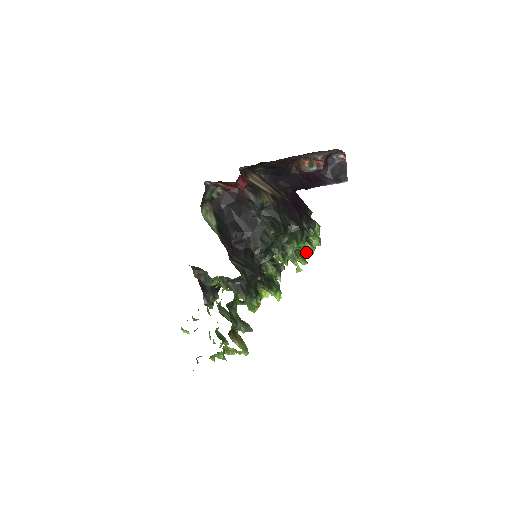
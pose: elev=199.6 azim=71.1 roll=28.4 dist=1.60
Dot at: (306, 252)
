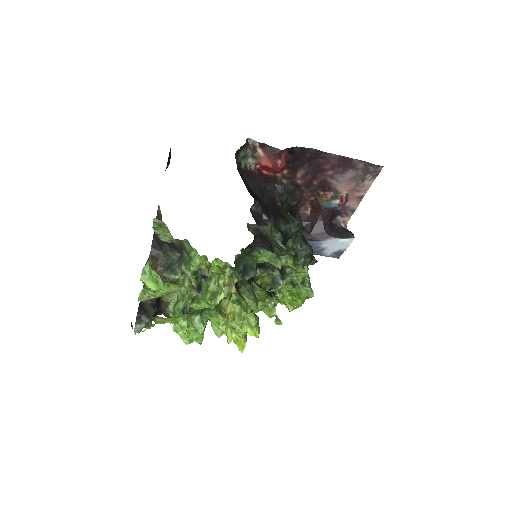
Dot at: (294, 299)
